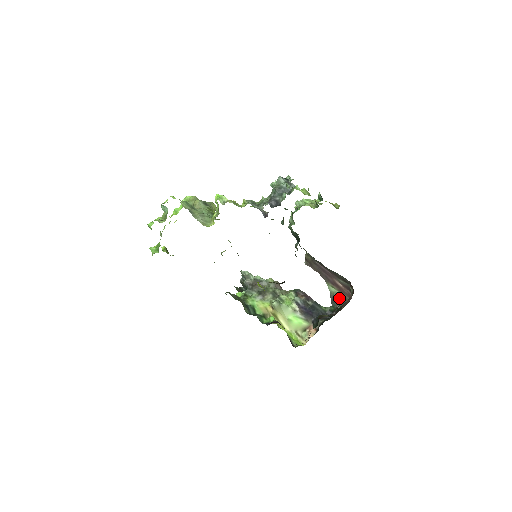
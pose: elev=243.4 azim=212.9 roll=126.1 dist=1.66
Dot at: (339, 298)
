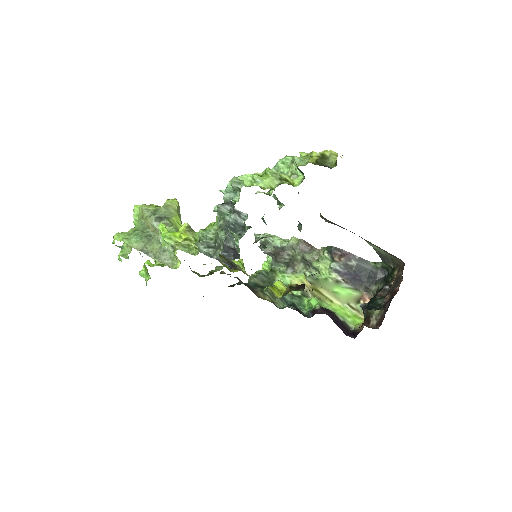
Dot at: (388, 257)
